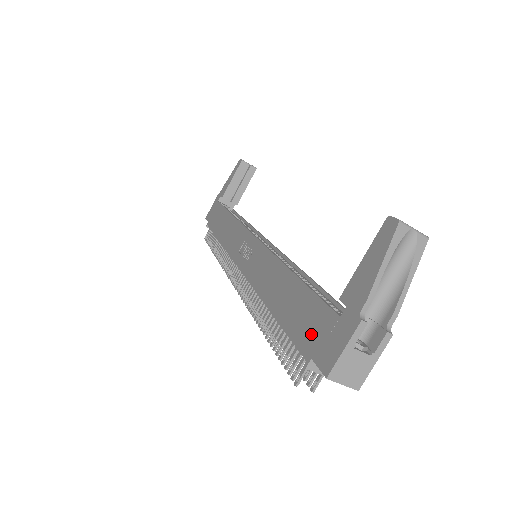
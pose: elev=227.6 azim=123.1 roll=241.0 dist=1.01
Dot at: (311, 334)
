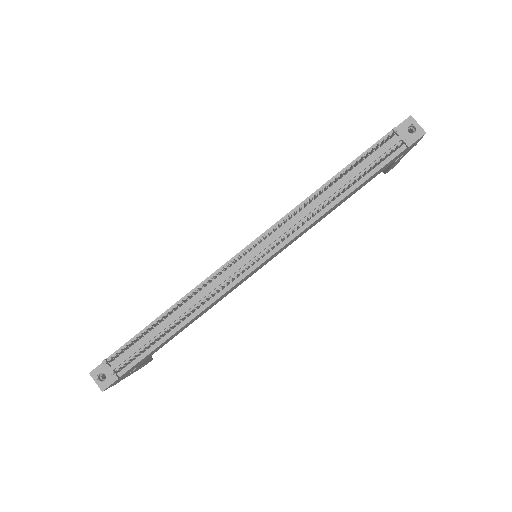
Dot at: occluded
